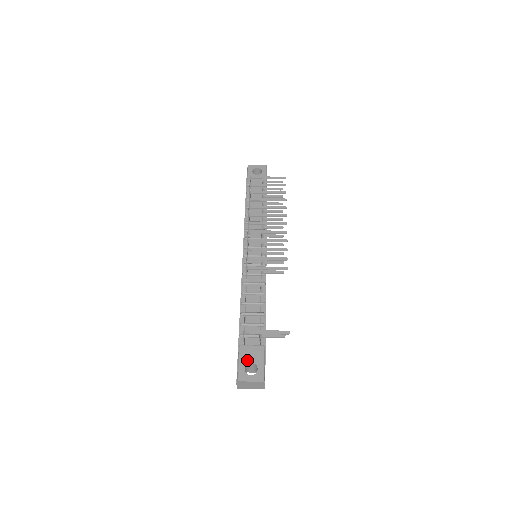
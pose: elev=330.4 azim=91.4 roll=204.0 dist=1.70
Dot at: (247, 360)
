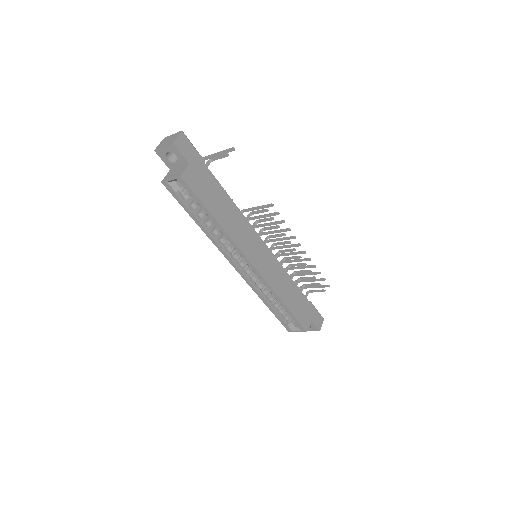
Dot at: occluded
